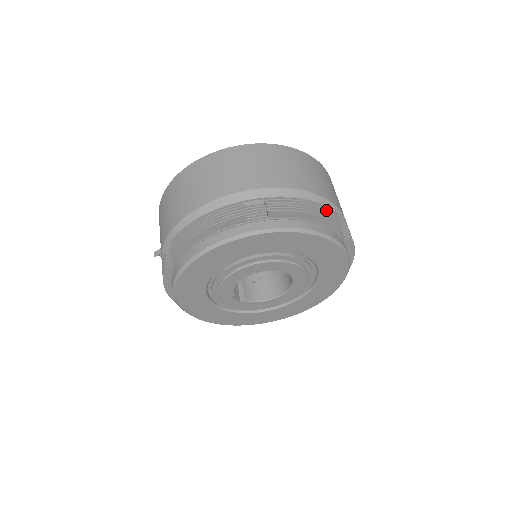
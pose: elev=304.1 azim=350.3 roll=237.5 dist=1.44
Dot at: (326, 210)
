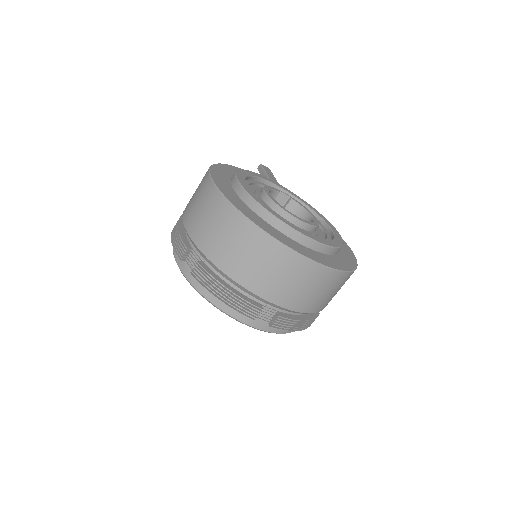
Dot at: (240, 303)
